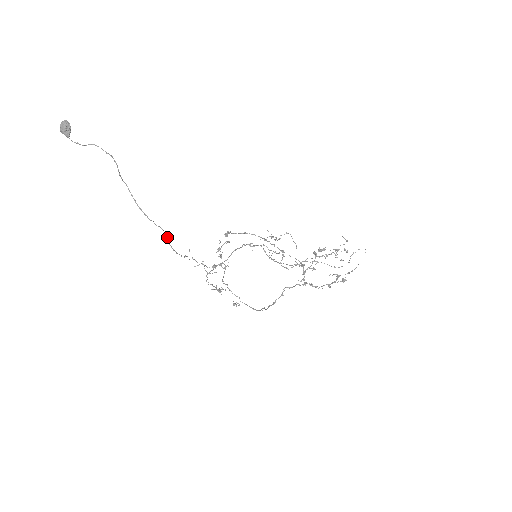
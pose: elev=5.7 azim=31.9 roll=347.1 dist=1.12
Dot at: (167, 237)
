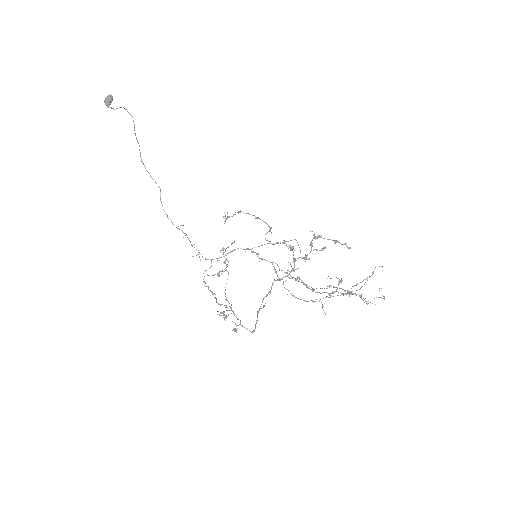
Dot at: occluded
